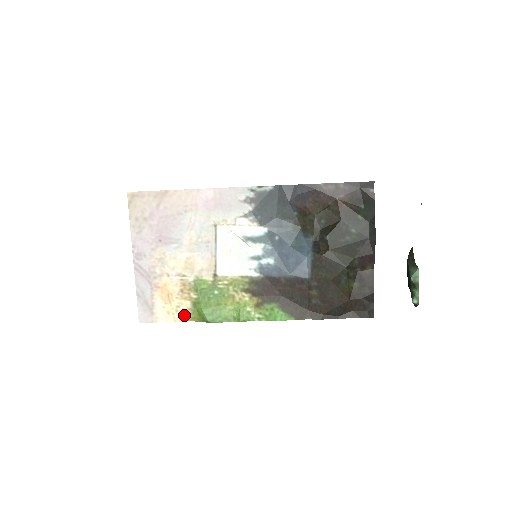
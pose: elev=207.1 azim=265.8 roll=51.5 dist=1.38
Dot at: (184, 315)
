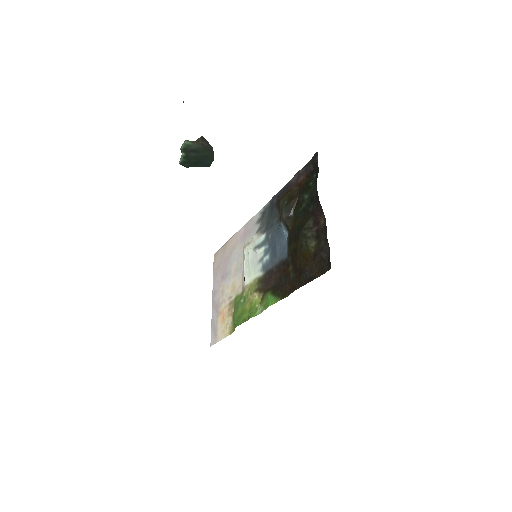
Dot at: (229, 330)
